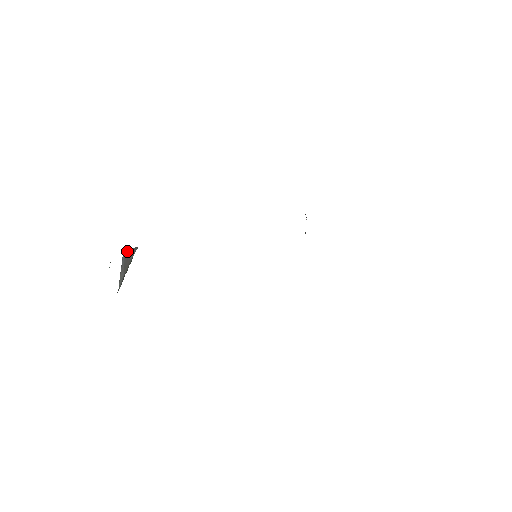
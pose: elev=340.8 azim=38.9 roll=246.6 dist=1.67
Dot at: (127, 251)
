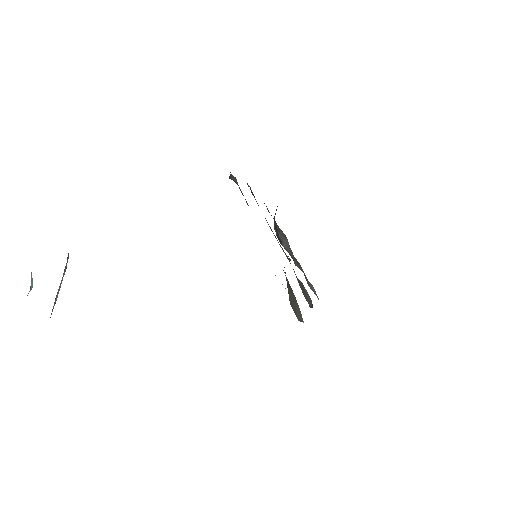
Dot at: occluded
